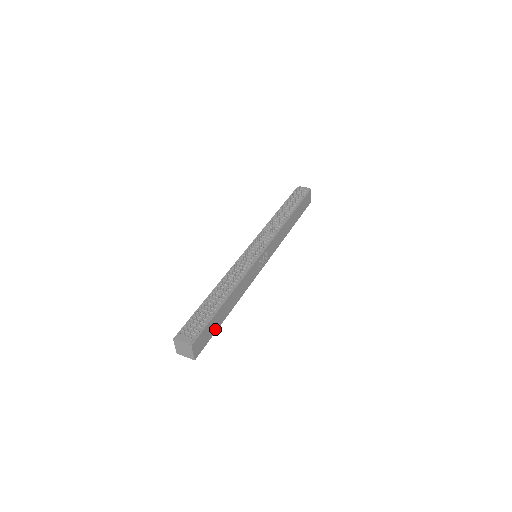
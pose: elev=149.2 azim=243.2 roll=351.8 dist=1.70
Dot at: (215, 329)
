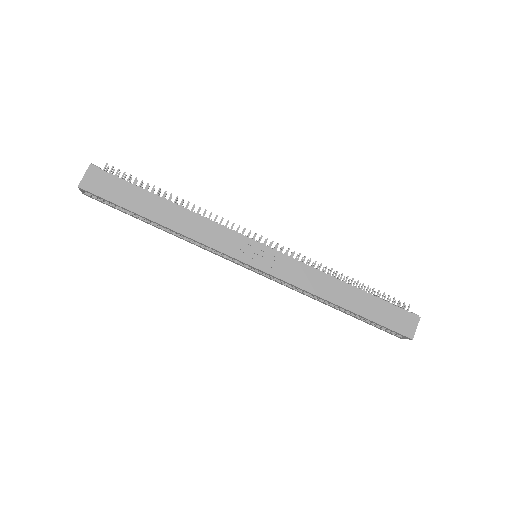
Dot at: (127, 204)
